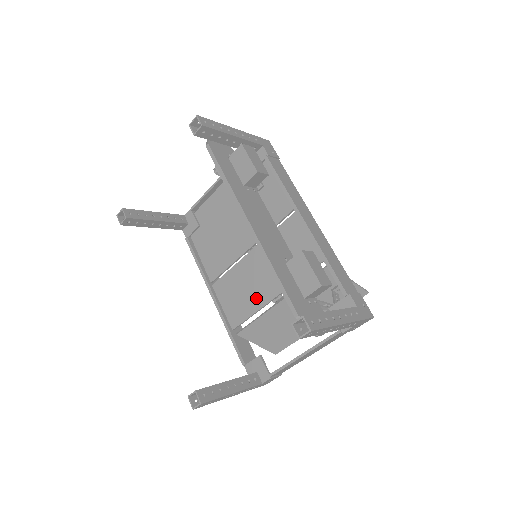
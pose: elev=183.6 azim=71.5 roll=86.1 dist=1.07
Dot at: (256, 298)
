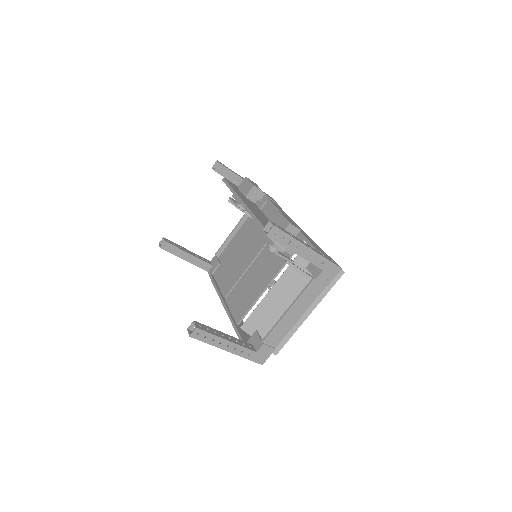
Dot at: (256, 291)
